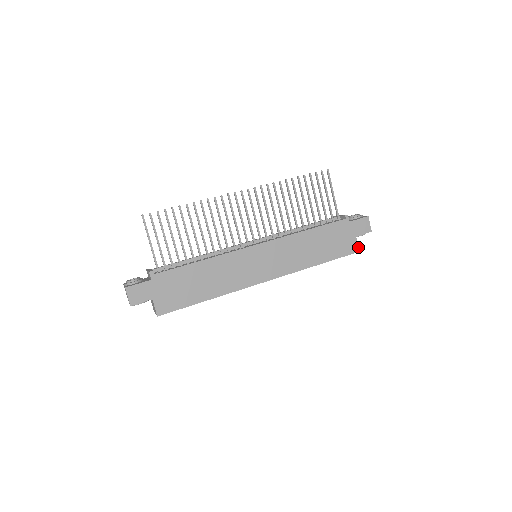
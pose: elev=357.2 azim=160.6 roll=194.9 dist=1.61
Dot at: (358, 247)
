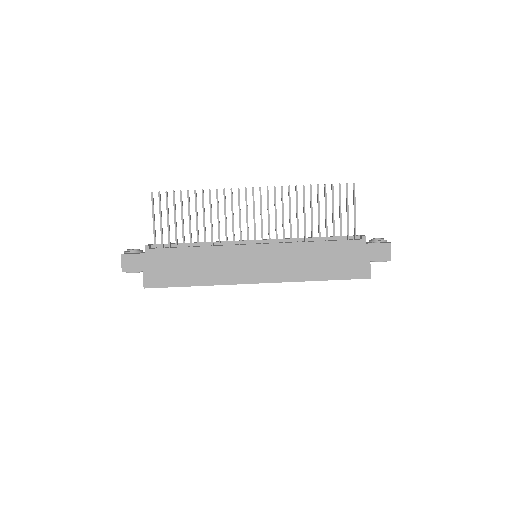
Dot at: (370, 273)
